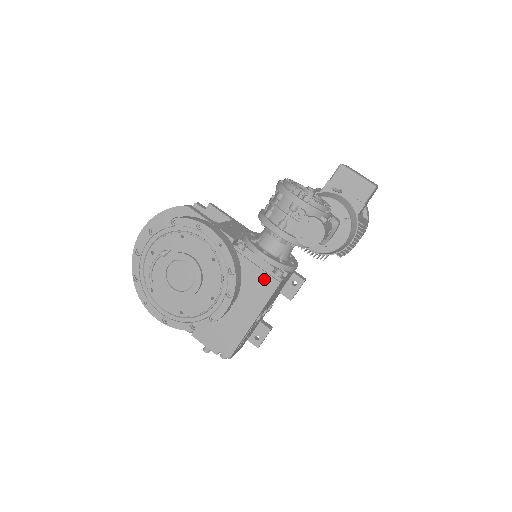
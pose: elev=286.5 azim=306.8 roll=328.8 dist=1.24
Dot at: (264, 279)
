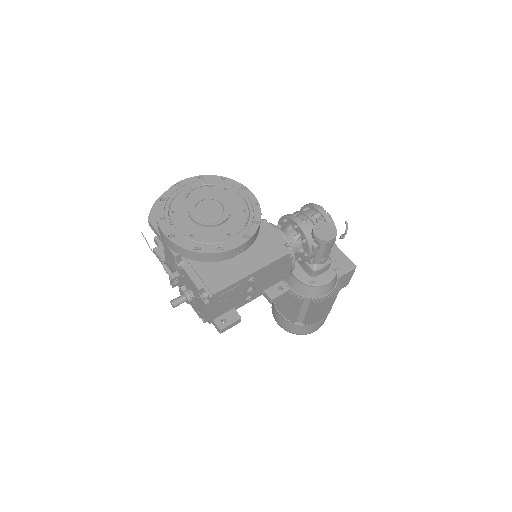
Dot at: (276, 246)
